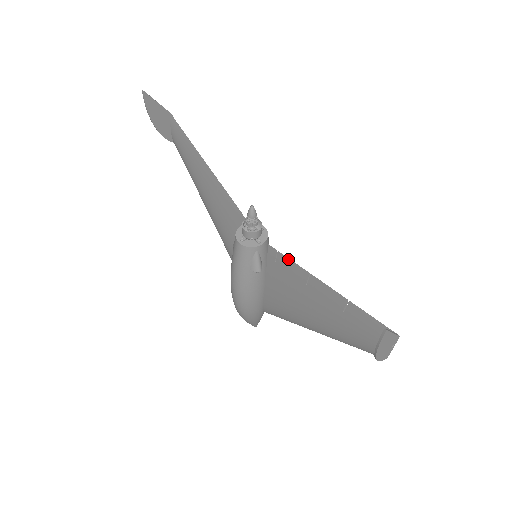
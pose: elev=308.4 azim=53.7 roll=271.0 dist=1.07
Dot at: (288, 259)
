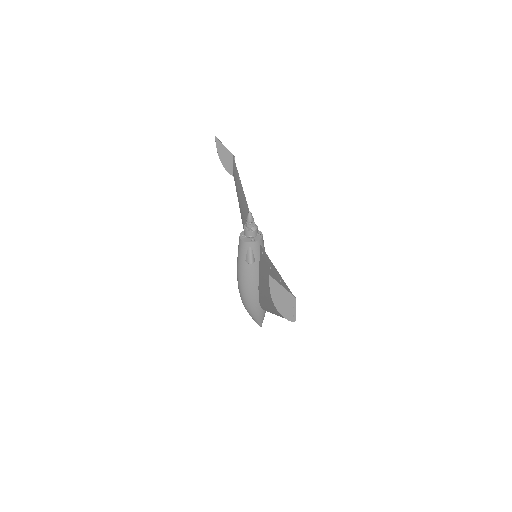
Dot at: (266, 254)
